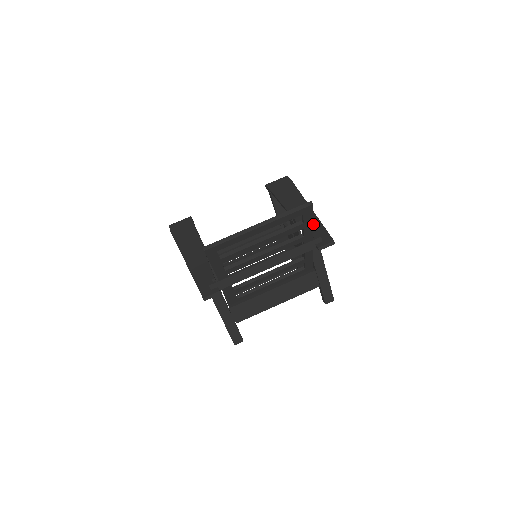
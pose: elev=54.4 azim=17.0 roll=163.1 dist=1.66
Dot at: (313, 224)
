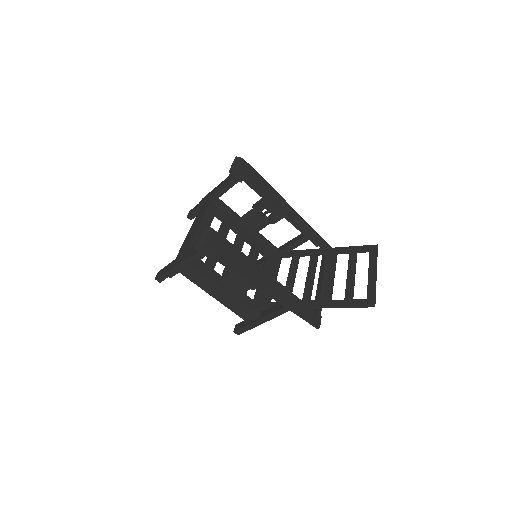
Dot at: (311, 231)
